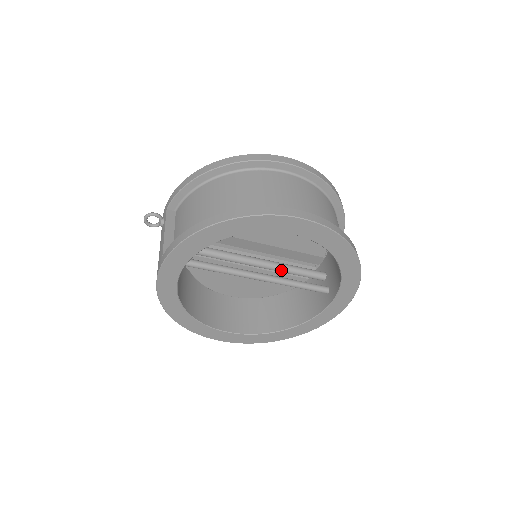
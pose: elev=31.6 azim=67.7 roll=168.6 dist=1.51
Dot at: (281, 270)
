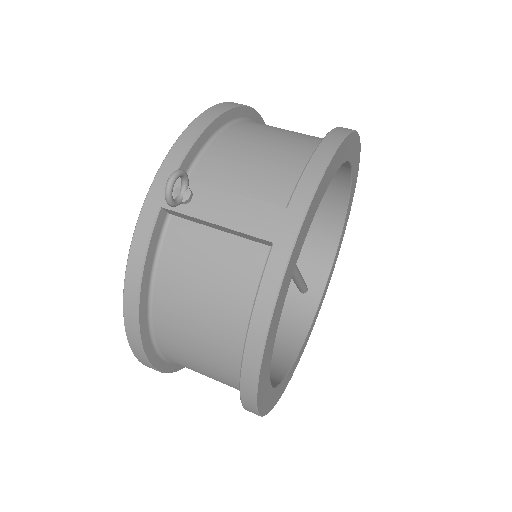
Dot at: occluded
